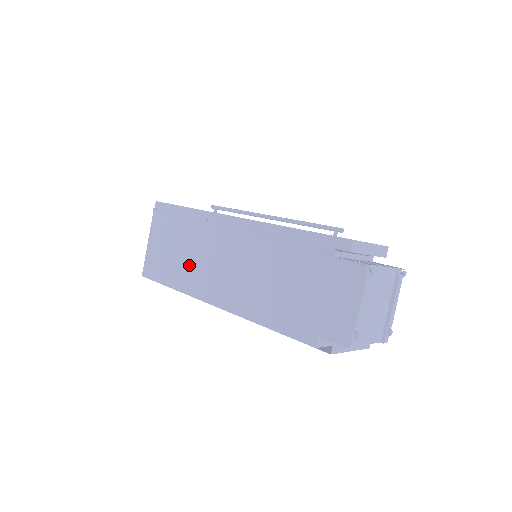
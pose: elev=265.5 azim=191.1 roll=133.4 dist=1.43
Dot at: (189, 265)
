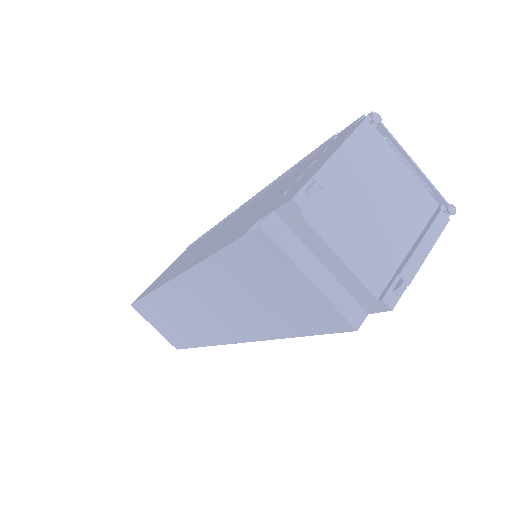
Dot at: (177, 265)
